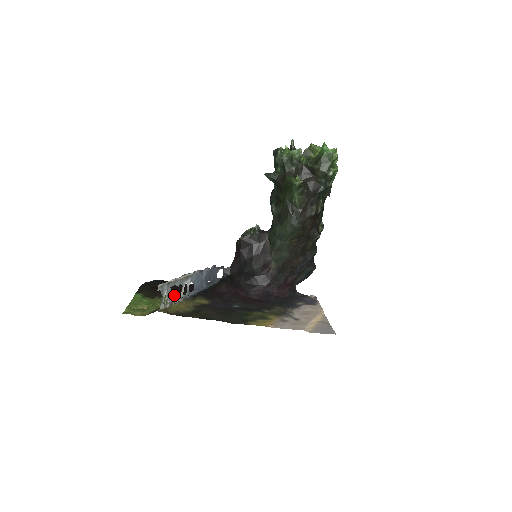
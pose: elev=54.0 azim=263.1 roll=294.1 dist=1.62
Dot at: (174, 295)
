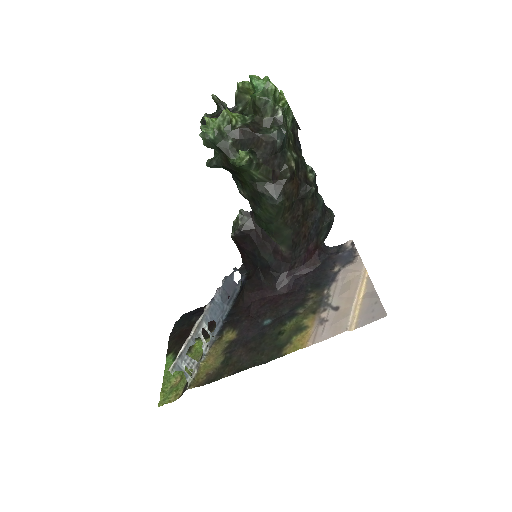
Dot at: occluded
